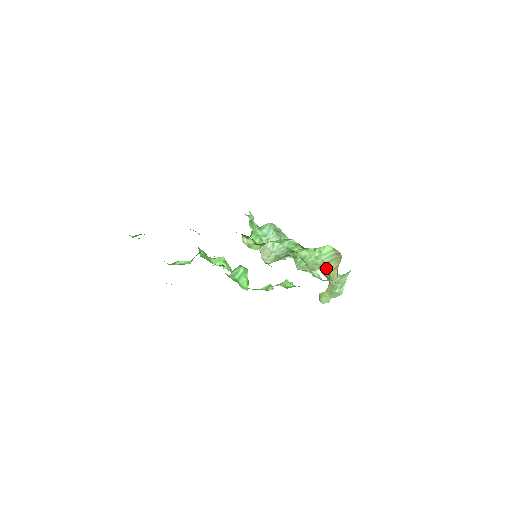
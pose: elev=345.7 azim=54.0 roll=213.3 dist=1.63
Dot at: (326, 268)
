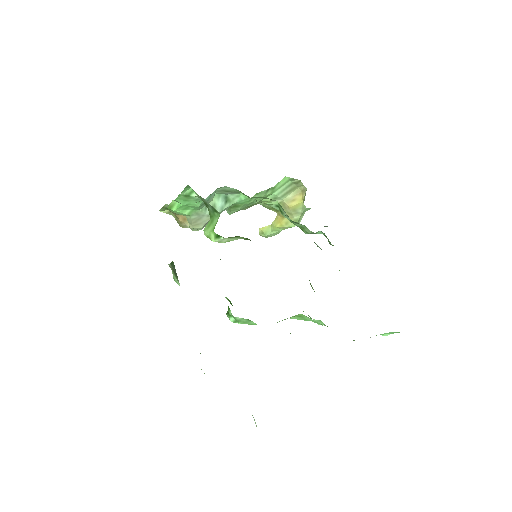
Dot at: occluded
